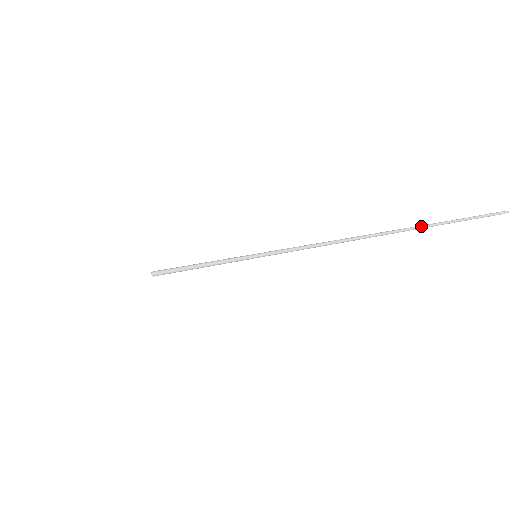
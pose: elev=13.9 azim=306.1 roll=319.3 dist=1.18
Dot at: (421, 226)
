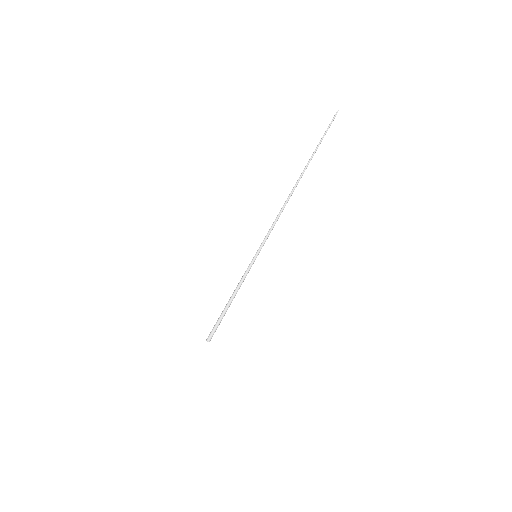
Dot at: (313, 152)
